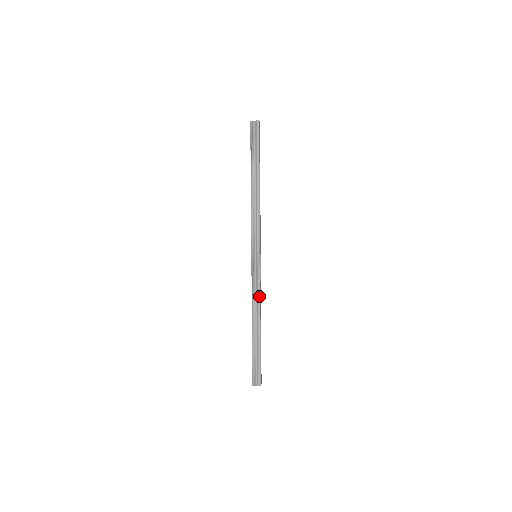
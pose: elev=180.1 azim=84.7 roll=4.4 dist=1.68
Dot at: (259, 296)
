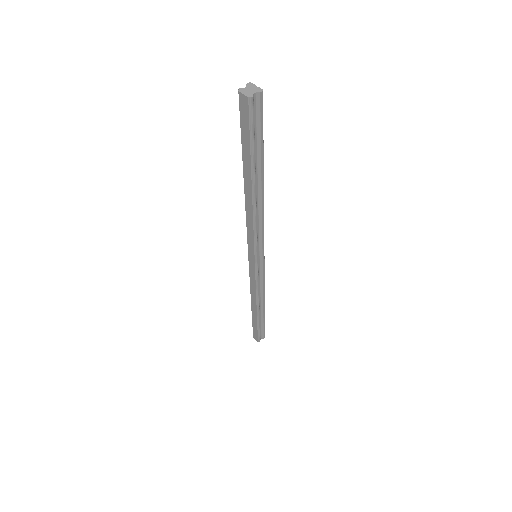
Dot at: (264, 287)
